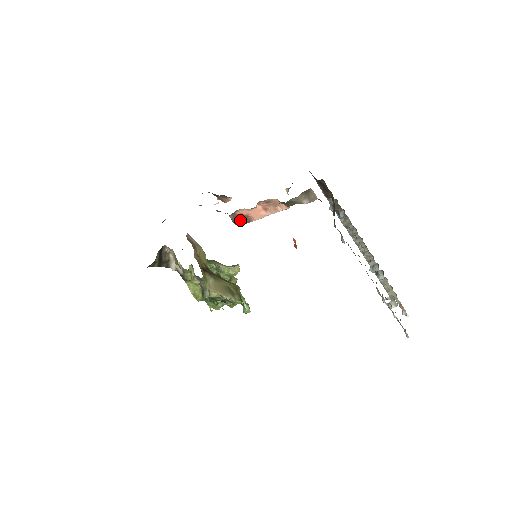
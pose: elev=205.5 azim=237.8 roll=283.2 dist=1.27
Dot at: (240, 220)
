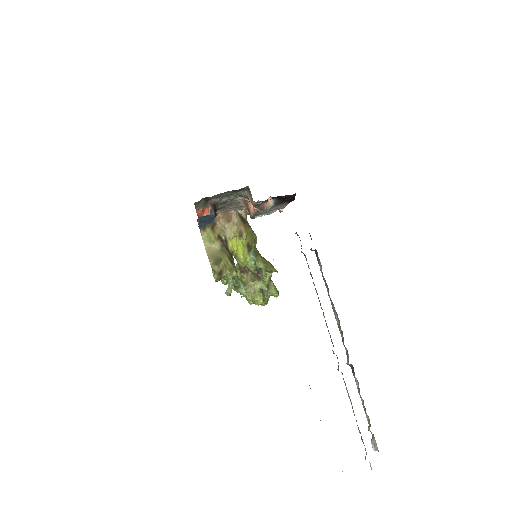
Dot at: (249, 213)
